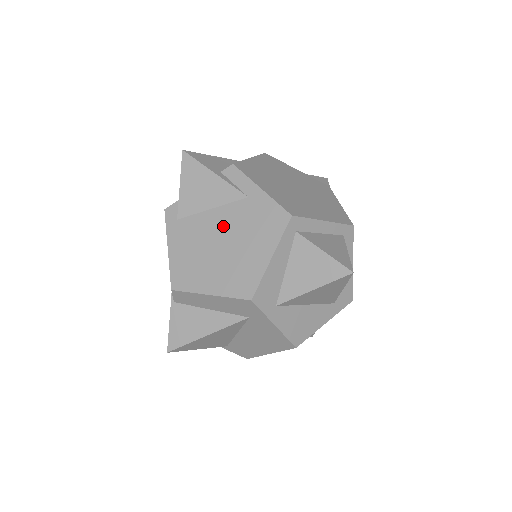
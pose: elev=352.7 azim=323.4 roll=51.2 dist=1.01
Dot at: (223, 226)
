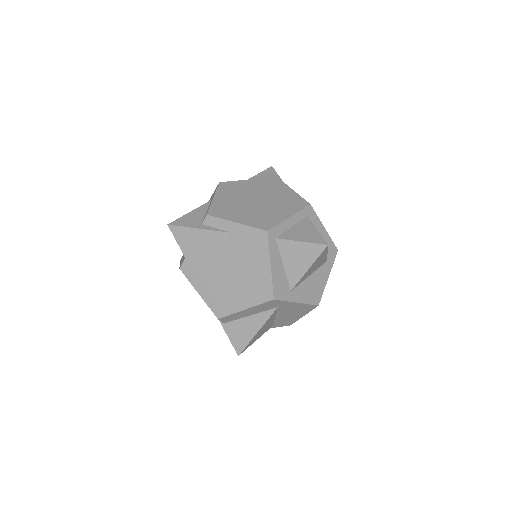
Dot at: (226, 261)
